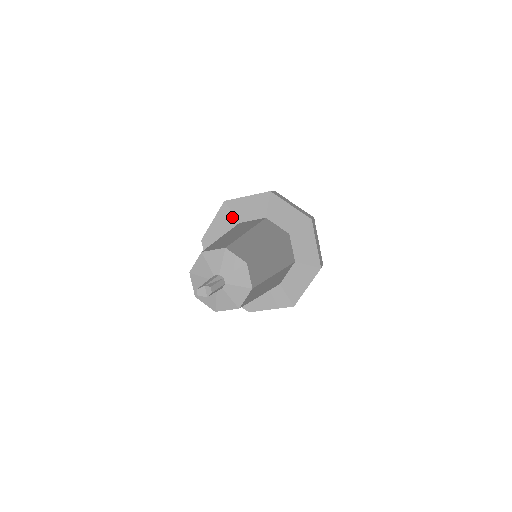
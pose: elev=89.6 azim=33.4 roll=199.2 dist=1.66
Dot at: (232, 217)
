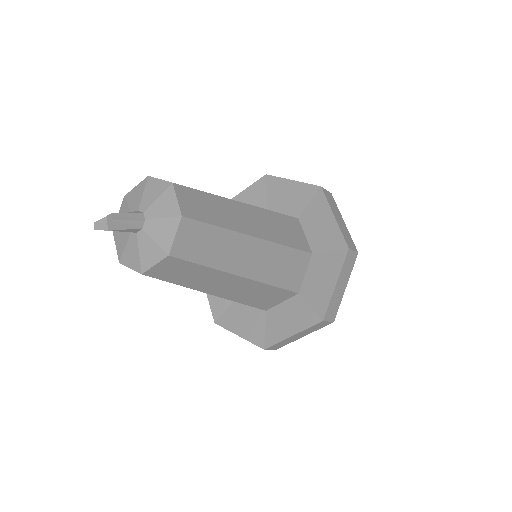
Dot at: occluded
